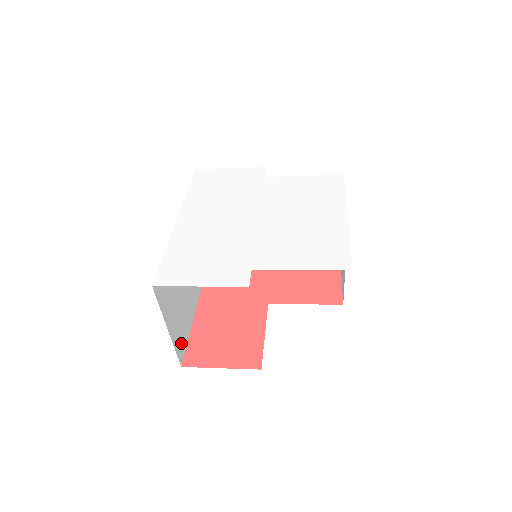
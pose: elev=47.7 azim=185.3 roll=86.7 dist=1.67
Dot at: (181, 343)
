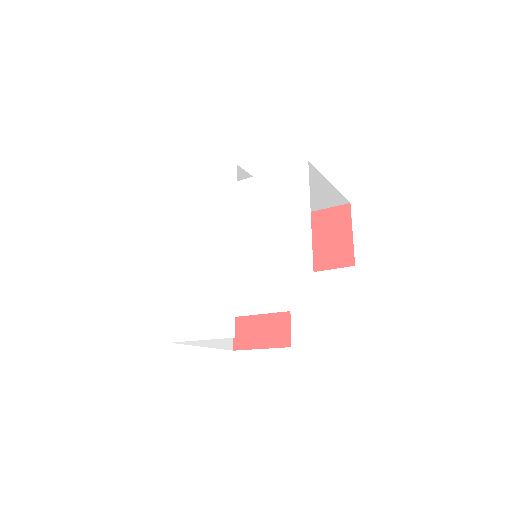
Dot at: occluded
